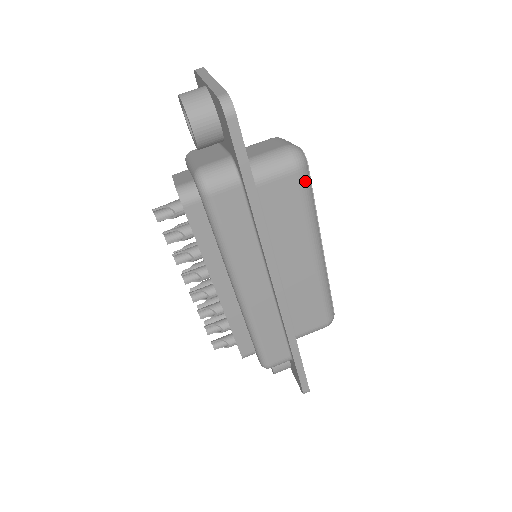
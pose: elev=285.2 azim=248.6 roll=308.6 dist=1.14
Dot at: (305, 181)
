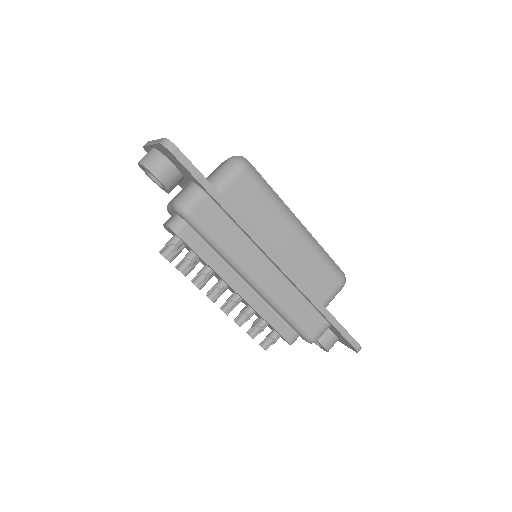
Dot at: (255, 175)
